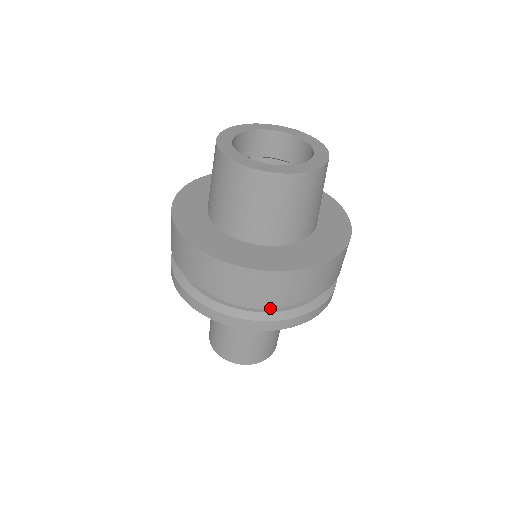
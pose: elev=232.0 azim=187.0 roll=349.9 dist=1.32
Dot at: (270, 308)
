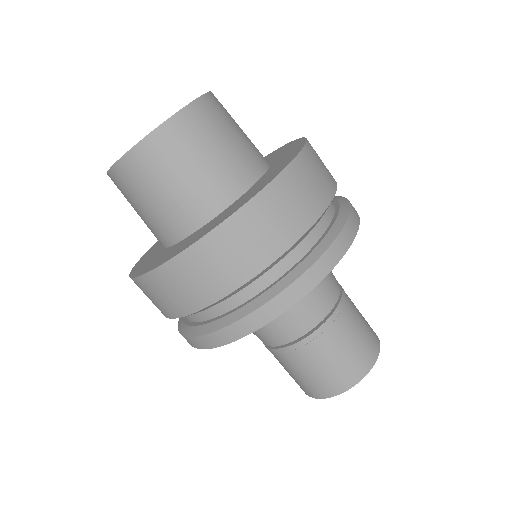
Dot at: (329, 223)
